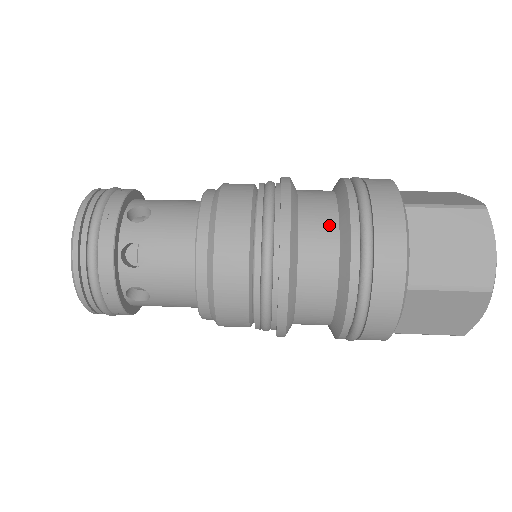
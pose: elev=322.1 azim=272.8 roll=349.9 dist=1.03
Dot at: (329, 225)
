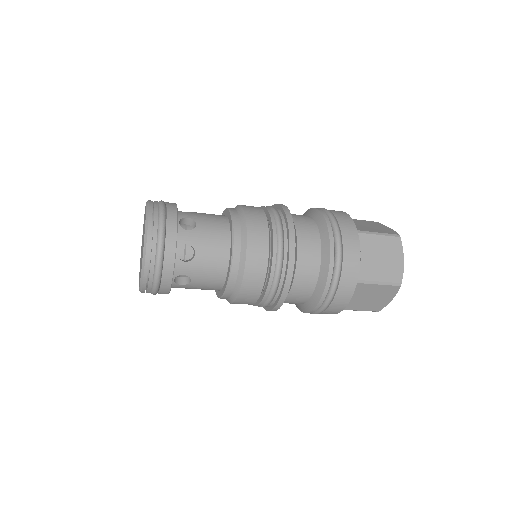
Dot at: (315, 241)
